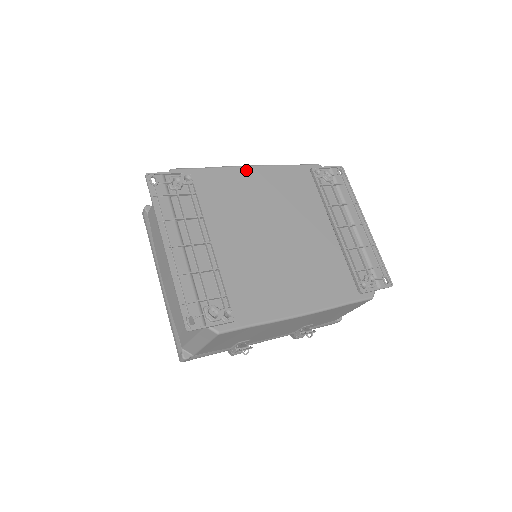
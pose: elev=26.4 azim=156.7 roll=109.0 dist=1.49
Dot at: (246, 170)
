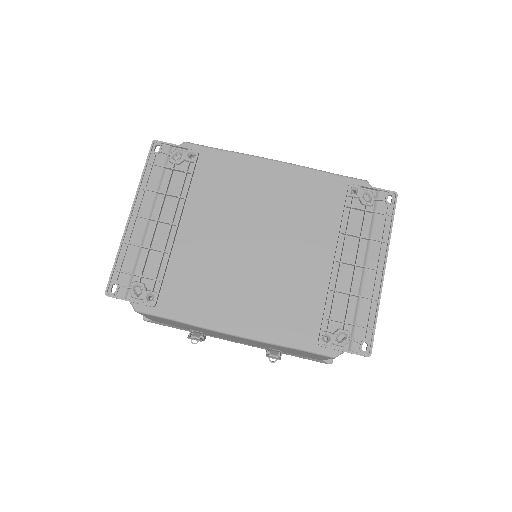
Dot at: (265, 164)
